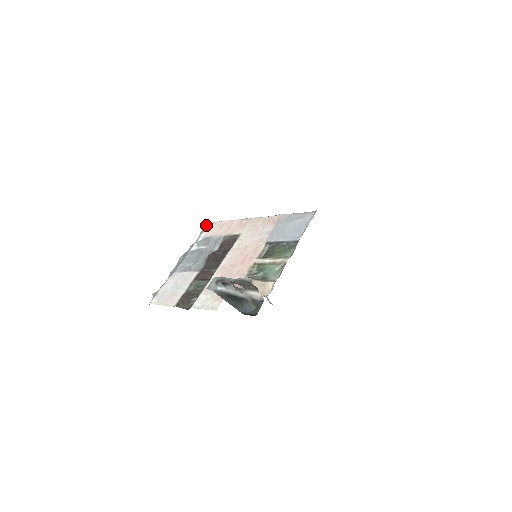
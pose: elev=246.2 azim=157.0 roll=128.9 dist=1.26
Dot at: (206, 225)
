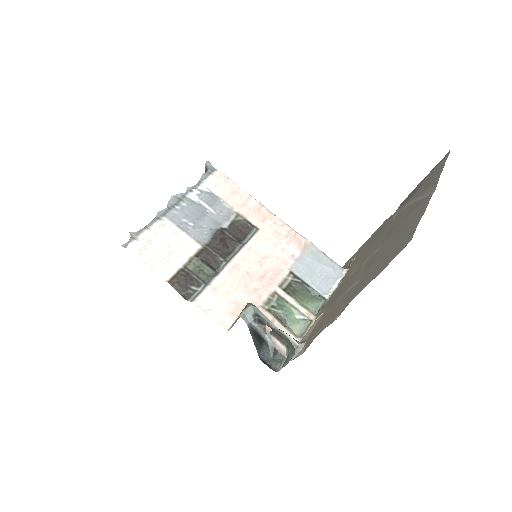
Dot at: (211, 169)
